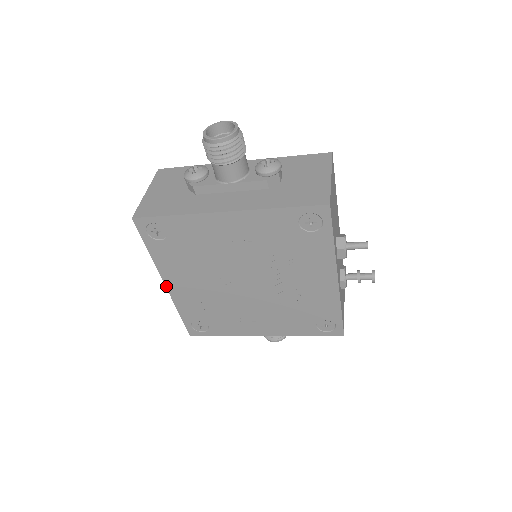
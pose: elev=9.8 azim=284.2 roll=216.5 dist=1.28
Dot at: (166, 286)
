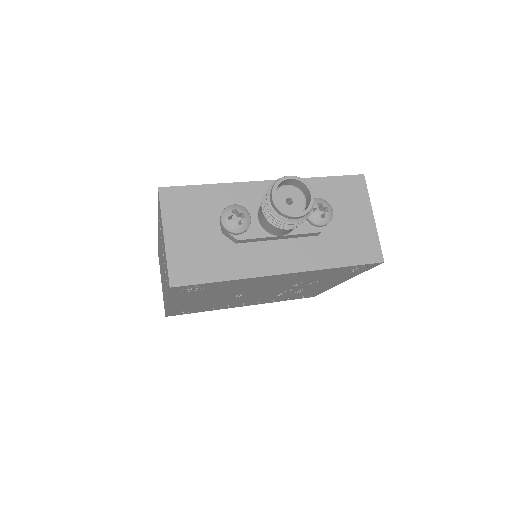
Dot at: (168, 305)
